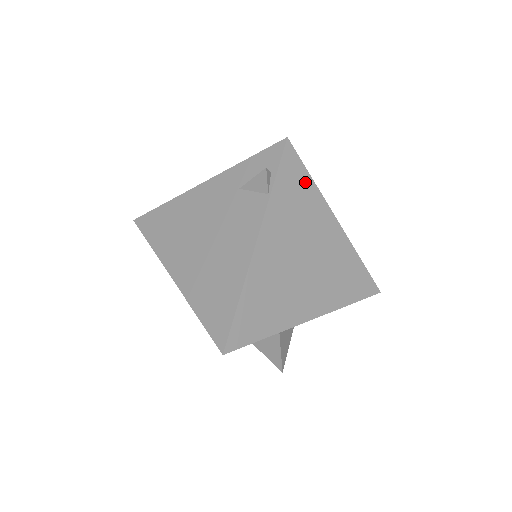
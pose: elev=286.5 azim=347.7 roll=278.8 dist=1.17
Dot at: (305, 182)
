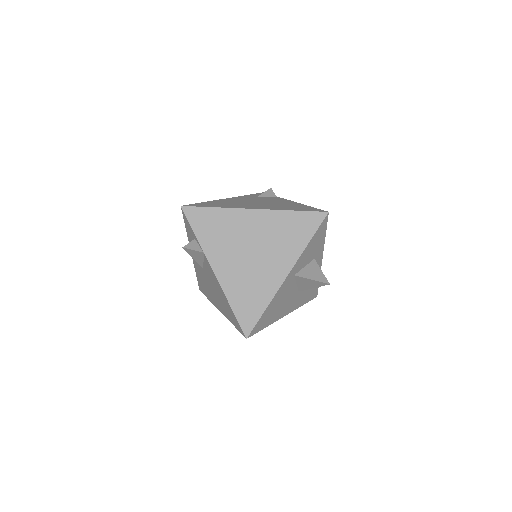
Dot at: occluded
